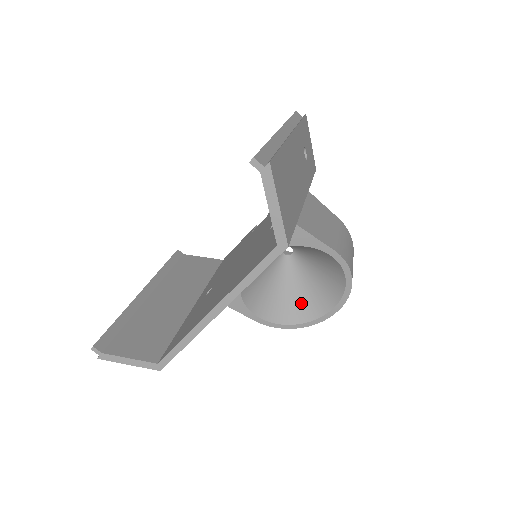
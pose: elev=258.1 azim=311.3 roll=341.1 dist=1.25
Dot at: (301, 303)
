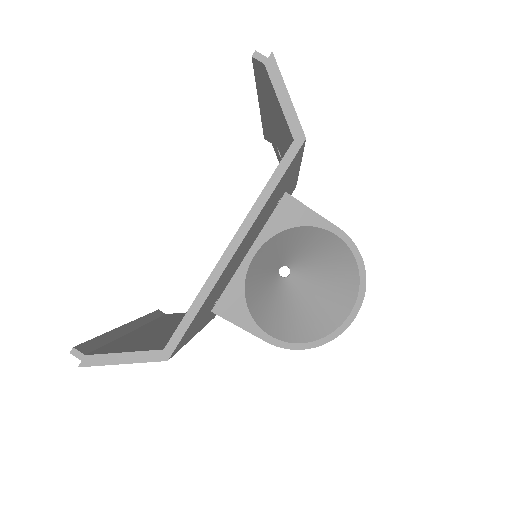
Dot at: (314, 318)
